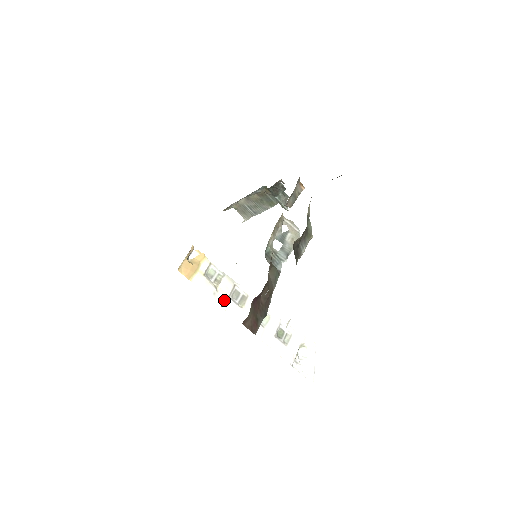
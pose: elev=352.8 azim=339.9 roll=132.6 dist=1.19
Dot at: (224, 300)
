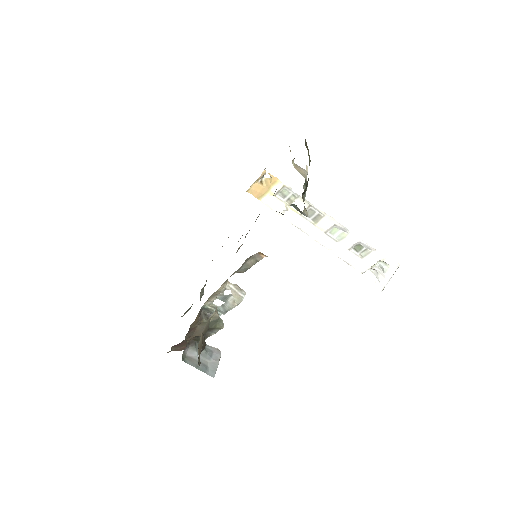
Dot at: (294, 217)
